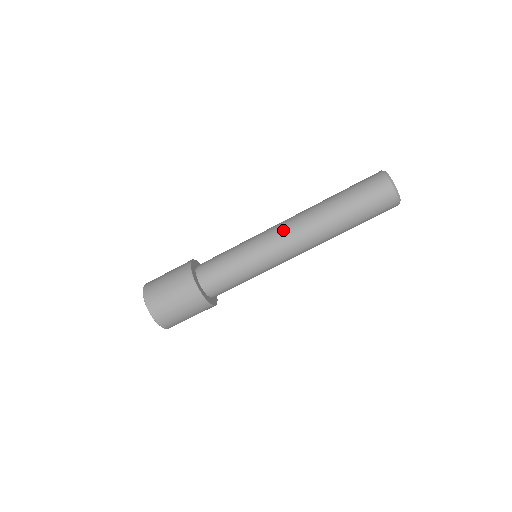
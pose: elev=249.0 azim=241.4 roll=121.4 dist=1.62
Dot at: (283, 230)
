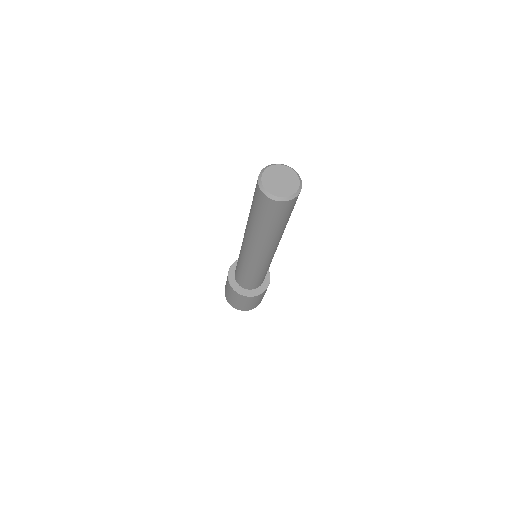
Dot at: occluded
